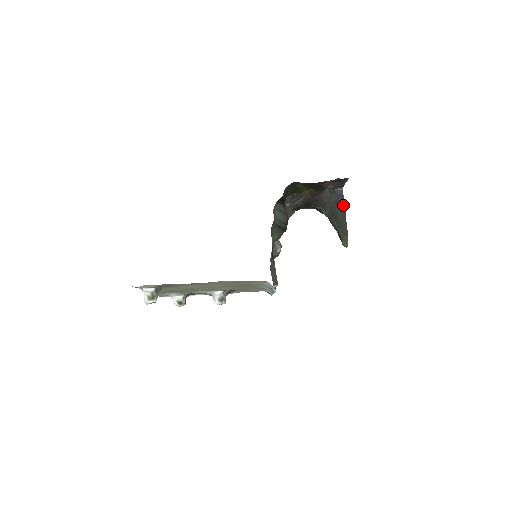
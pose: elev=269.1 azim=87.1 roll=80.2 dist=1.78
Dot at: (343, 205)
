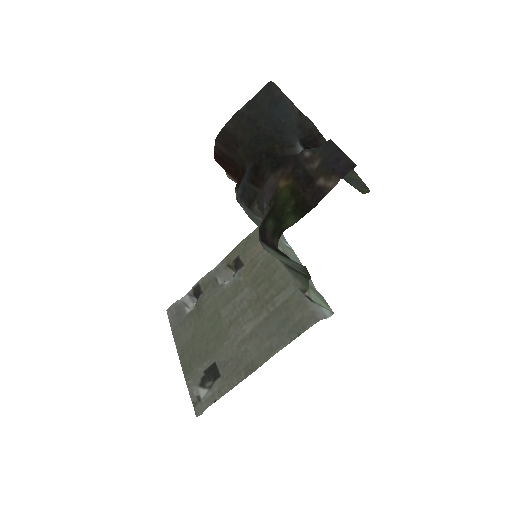
Dot at: occluded
